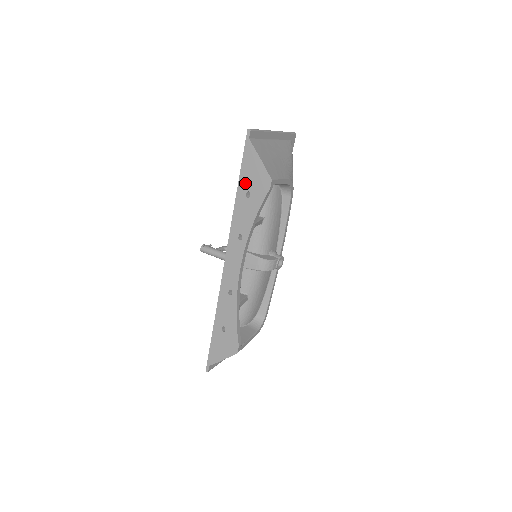
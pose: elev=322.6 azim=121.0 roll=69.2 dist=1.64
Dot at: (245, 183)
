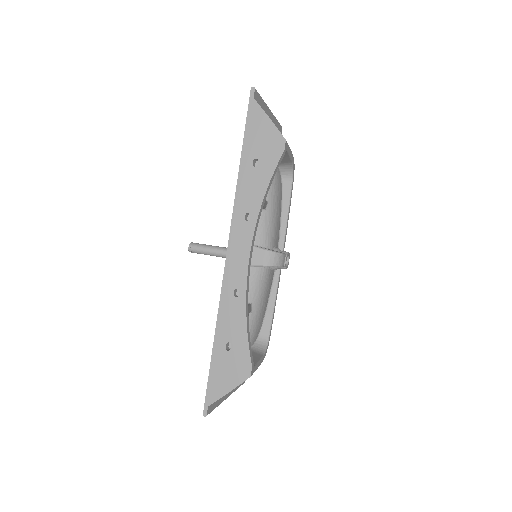
Dot at: (251, 149)
